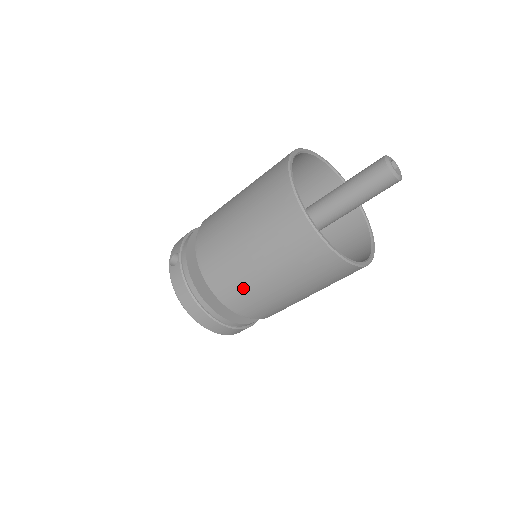
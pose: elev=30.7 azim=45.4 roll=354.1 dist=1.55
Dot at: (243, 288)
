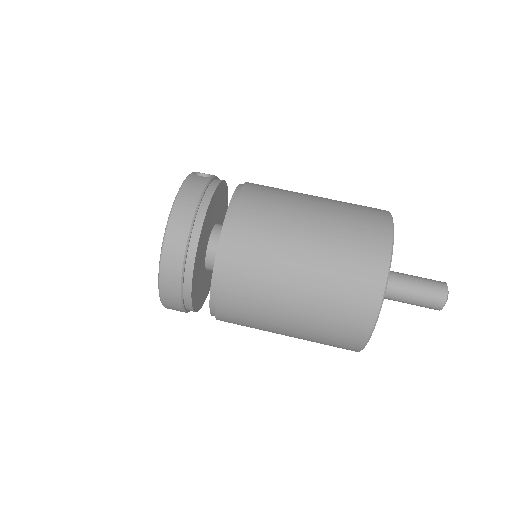
Dot at: (264, 243)
